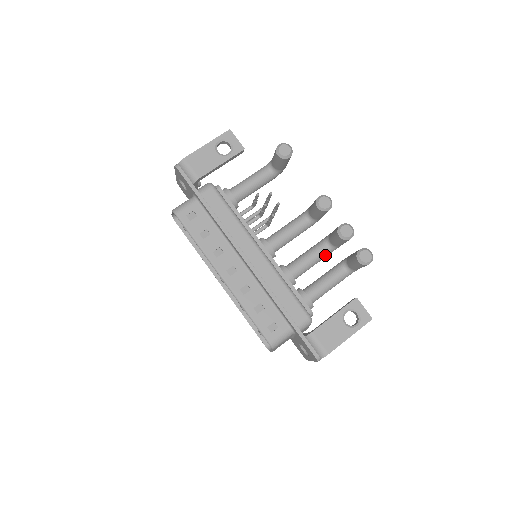
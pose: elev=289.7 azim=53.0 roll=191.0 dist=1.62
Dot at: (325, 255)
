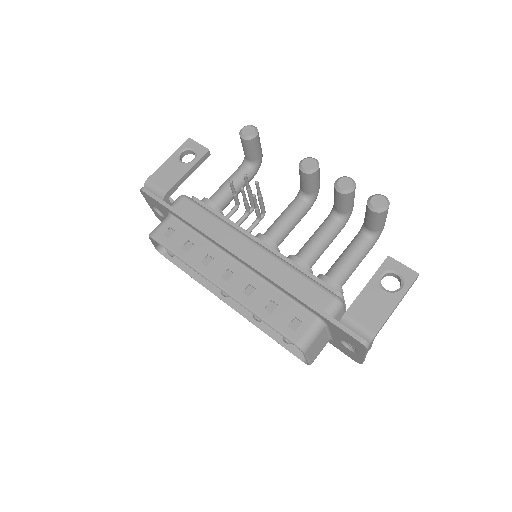
Dot at: (337, 229)
